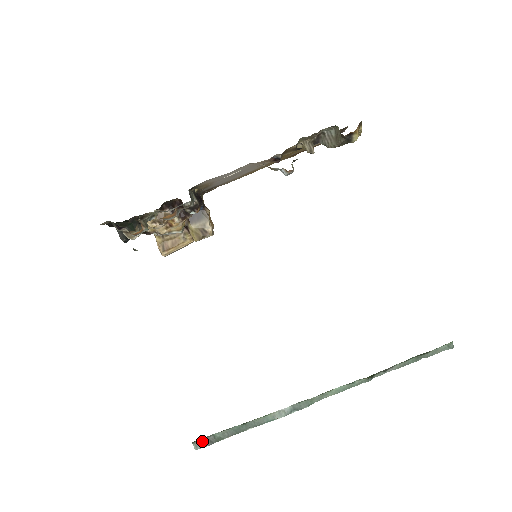
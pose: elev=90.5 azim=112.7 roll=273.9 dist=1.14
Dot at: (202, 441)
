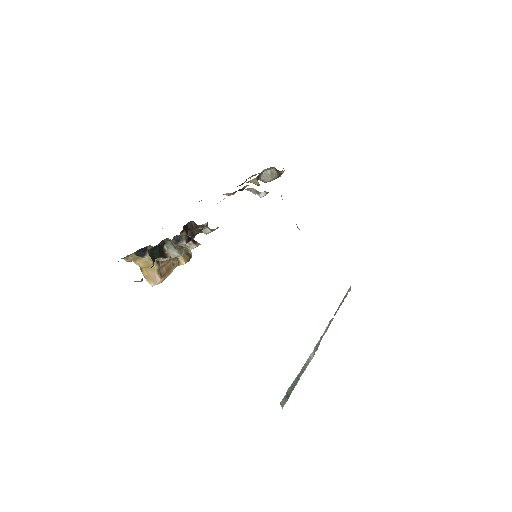
Dot at: (284, 399)
